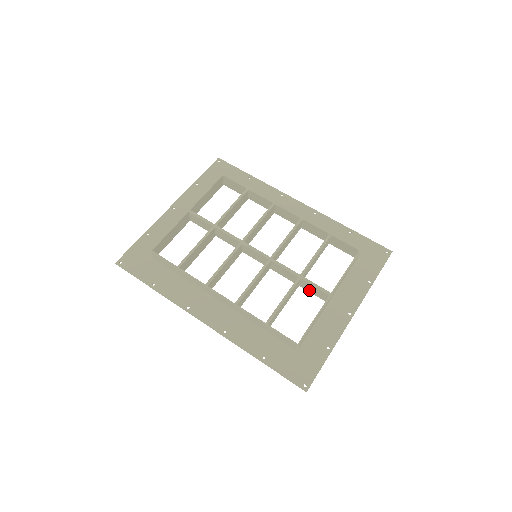
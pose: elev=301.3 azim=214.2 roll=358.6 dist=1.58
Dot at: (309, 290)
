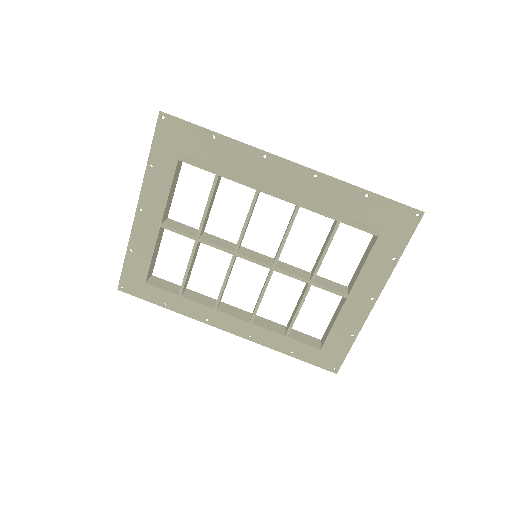
Dot at: occluded
